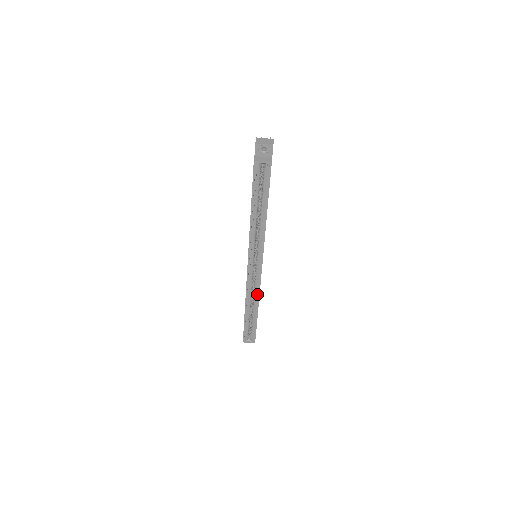
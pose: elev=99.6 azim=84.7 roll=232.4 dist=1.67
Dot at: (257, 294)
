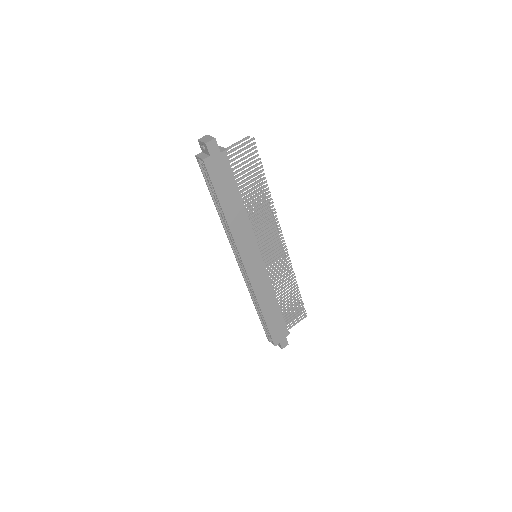
Dot at: (256, 294)
